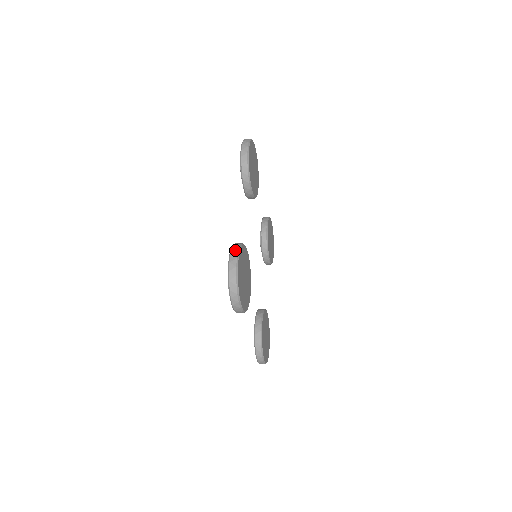
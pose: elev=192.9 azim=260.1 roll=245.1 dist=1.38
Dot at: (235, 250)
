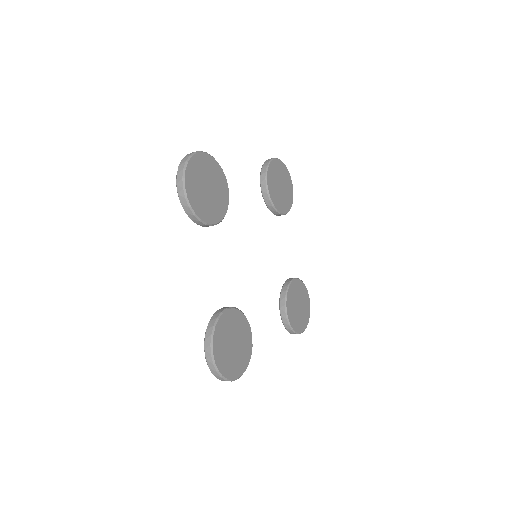
Dot at: (207, 343)
